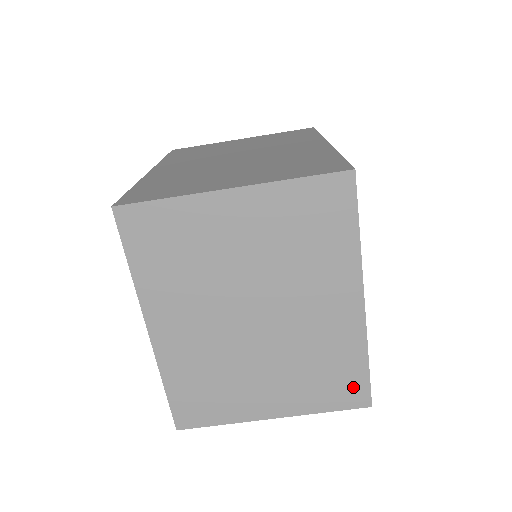
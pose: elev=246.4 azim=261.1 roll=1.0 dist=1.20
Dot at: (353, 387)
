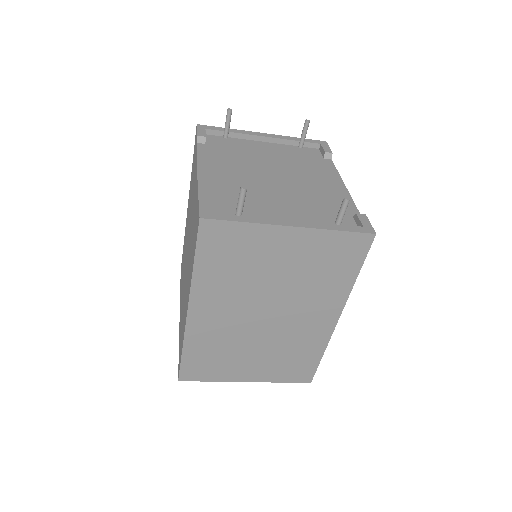
Dot at: occluded
